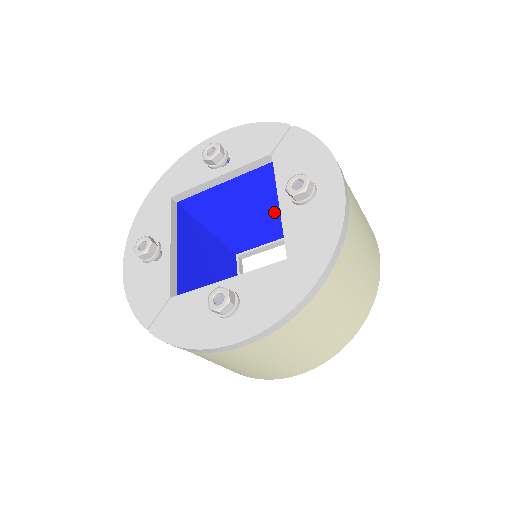
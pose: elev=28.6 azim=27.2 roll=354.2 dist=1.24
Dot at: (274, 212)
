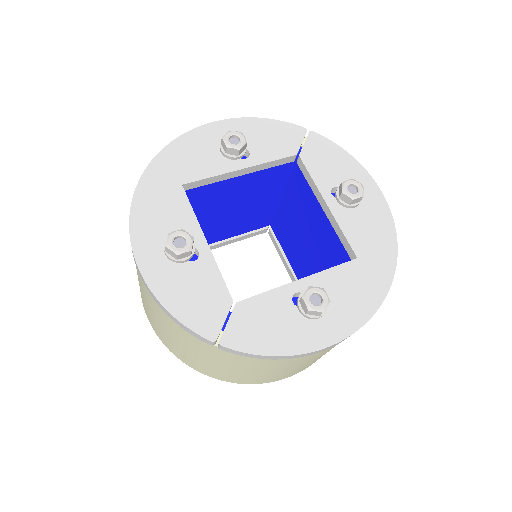
Dot at: (246, 211)
